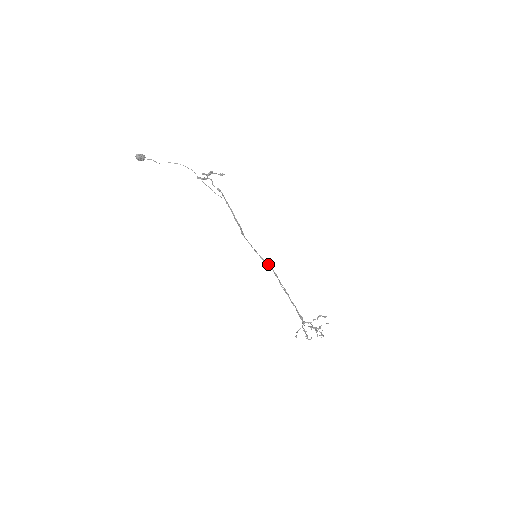
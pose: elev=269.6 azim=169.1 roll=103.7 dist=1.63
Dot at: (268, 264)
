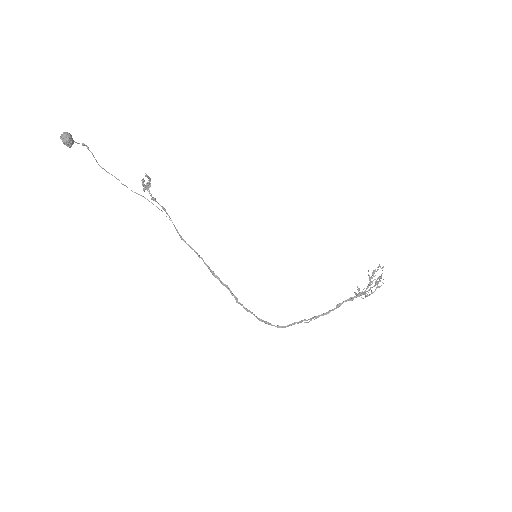
Dot at: (259, 320)
